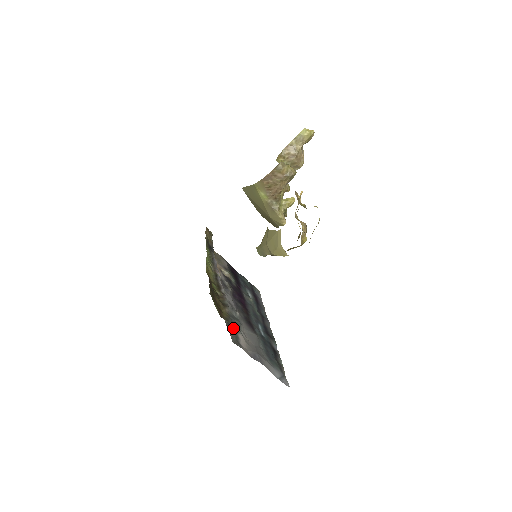
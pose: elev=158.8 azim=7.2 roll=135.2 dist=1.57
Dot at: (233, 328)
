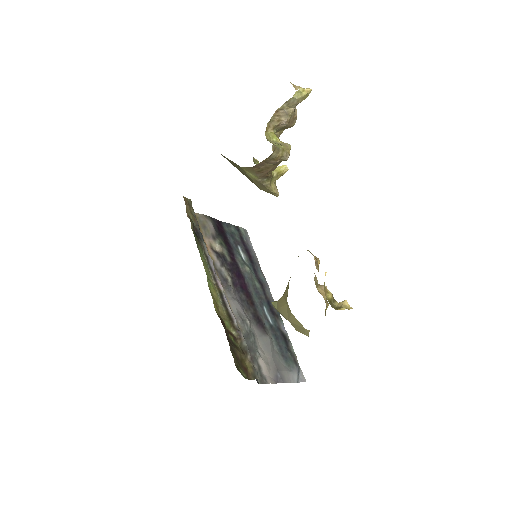
Dot at: (253, 357)
